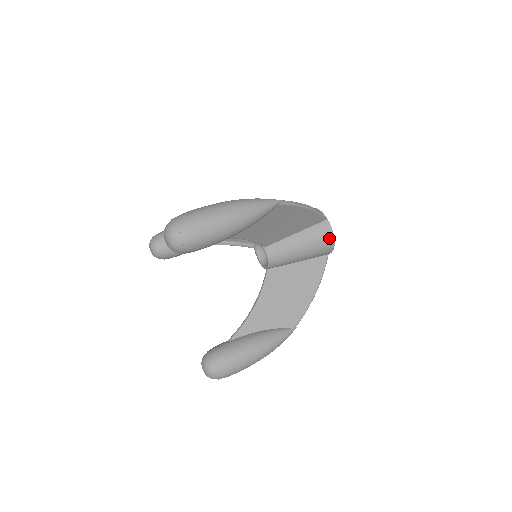
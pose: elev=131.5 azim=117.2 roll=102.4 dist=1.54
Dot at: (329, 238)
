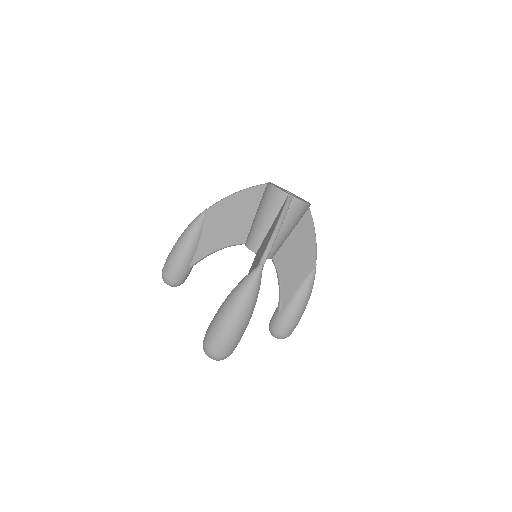
Dot at: (304, 208)
